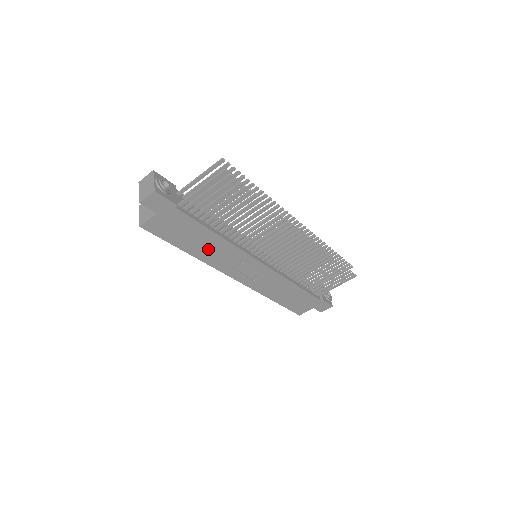
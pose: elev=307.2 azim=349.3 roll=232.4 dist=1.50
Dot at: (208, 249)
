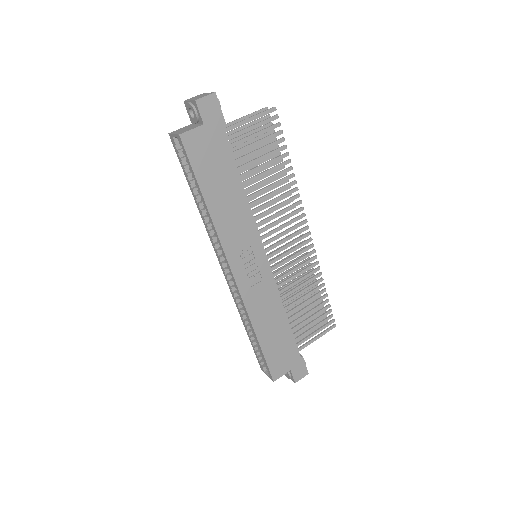
Dot at: (227, 207)
